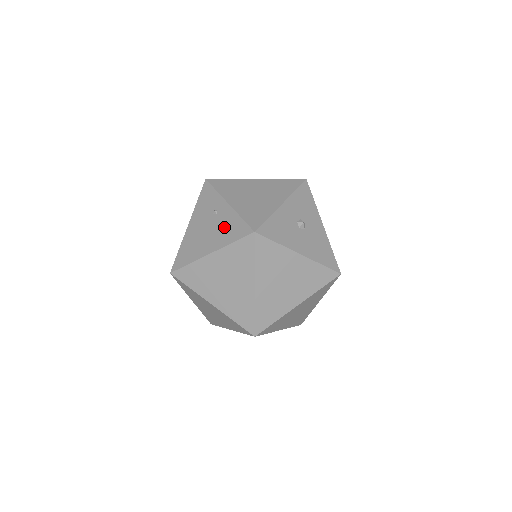
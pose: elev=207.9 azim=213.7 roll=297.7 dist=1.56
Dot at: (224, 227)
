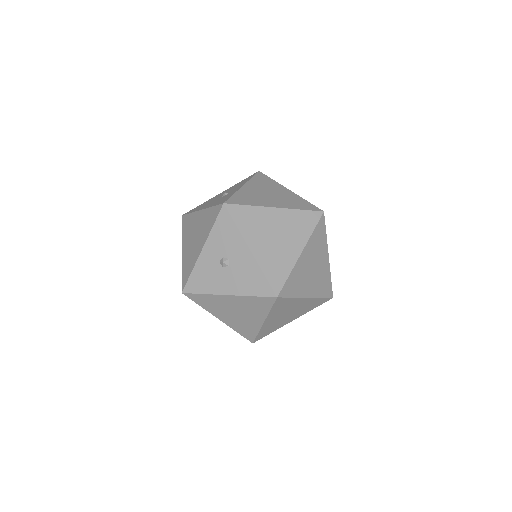
Dot at: occluded
